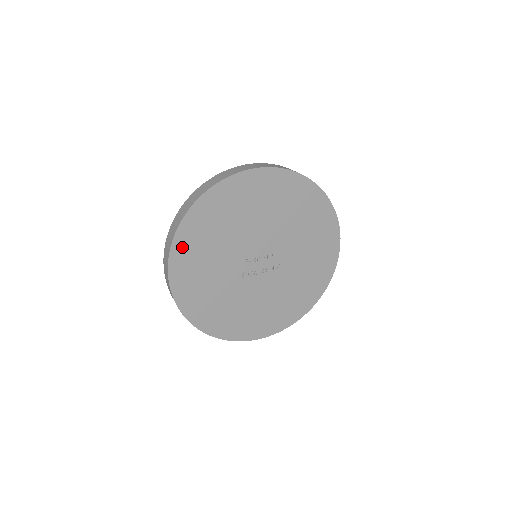
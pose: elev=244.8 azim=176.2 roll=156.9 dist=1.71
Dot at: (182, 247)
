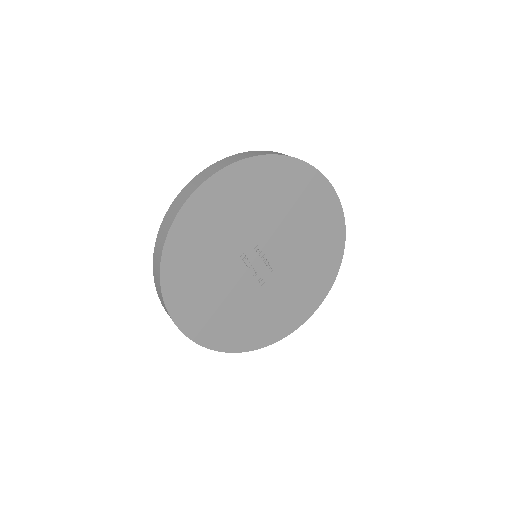
Dot at: (247, 171)
